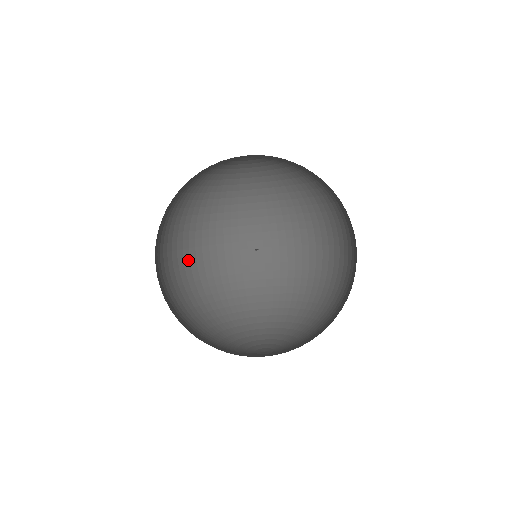
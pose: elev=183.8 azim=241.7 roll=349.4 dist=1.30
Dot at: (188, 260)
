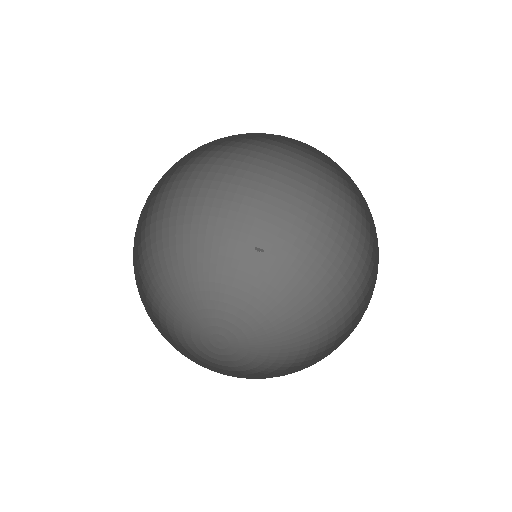
Dot at: (264, 215)
